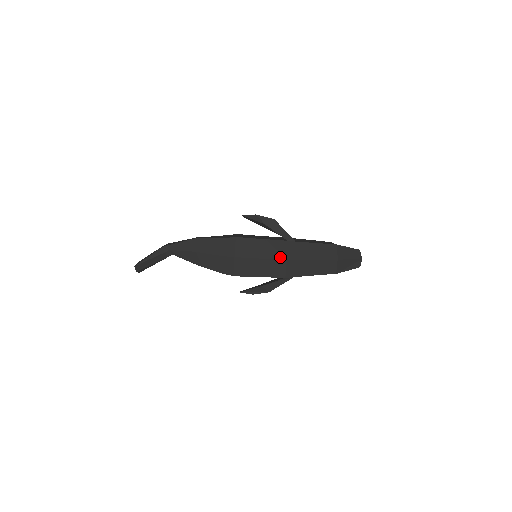
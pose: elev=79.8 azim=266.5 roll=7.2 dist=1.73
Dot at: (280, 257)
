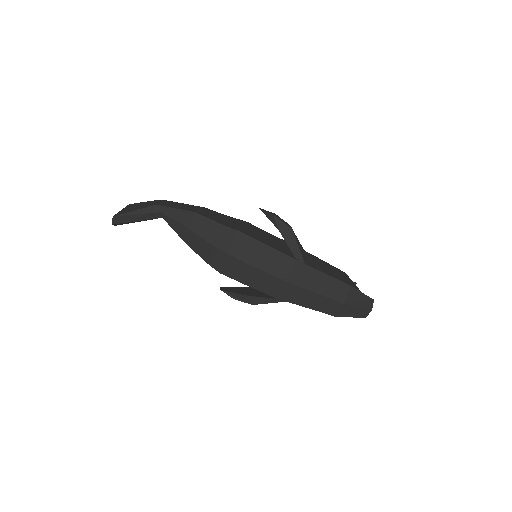
Dot at: (280, 275)
